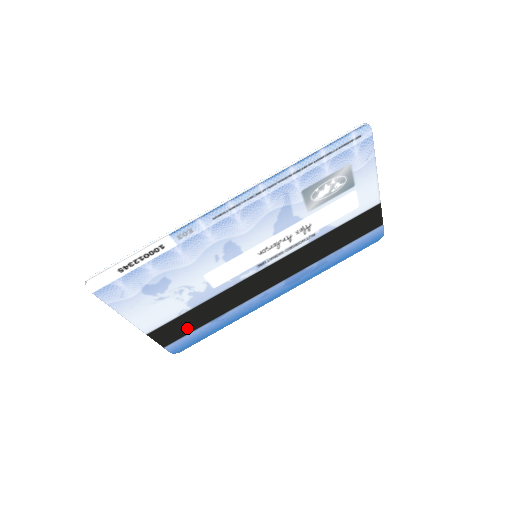
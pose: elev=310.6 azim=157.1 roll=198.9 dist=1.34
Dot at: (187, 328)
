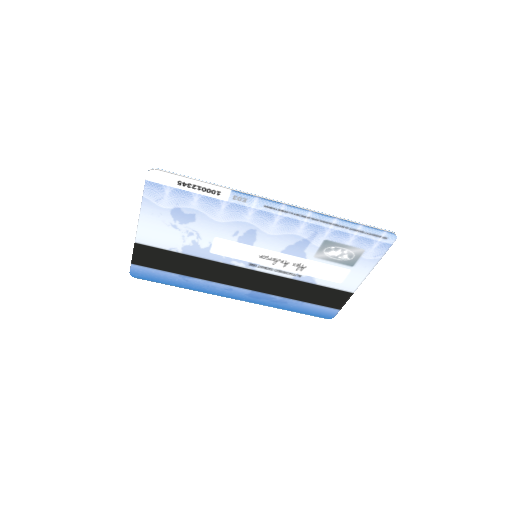
Dot at: (161, 264)
